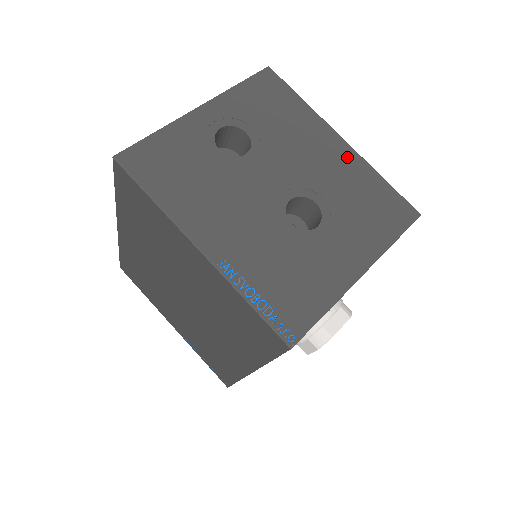
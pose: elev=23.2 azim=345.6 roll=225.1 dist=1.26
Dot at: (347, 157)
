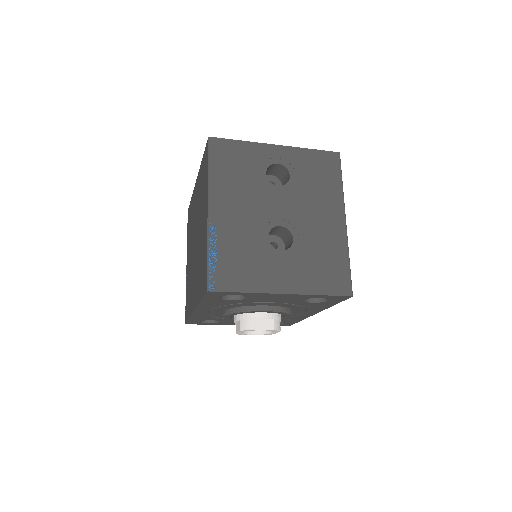
Dot at: (338, 232)
